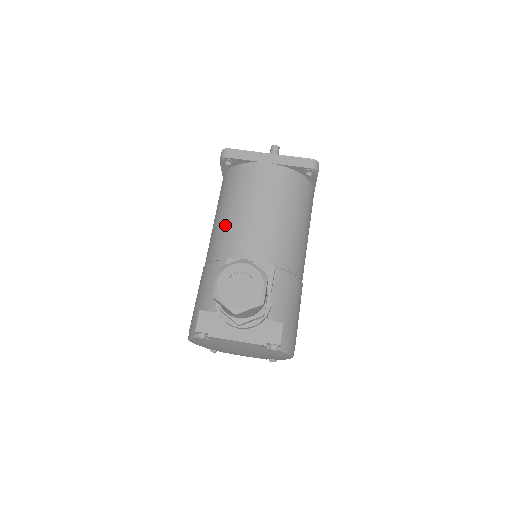
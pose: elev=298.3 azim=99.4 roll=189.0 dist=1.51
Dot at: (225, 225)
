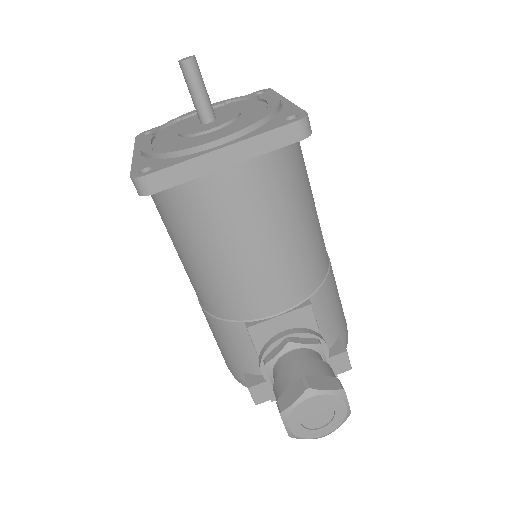
Dot at: (211, 278)
